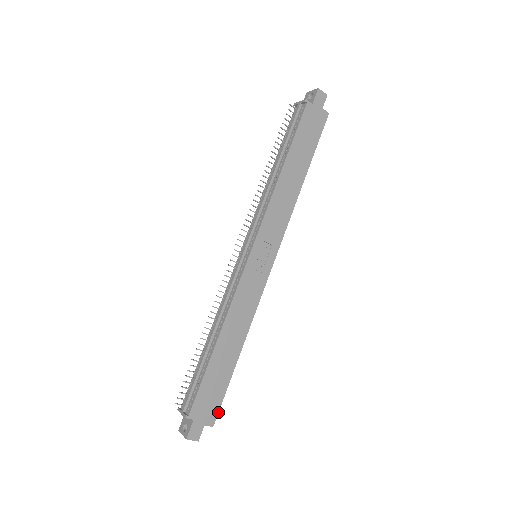
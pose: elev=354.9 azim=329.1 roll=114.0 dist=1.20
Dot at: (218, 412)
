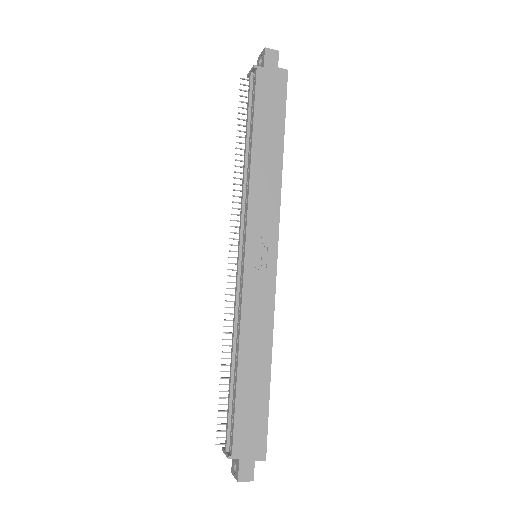
Dot at: (266, 442)
